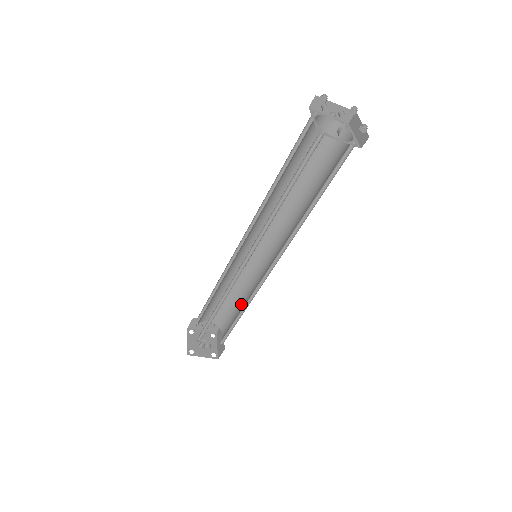
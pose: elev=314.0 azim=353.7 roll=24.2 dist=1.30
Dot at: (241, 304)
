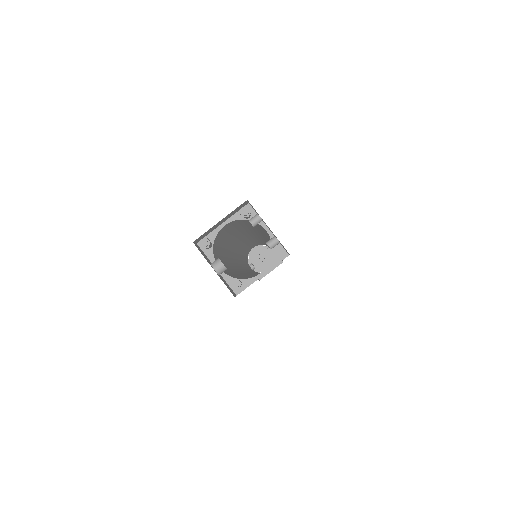
Dot at: occluded
